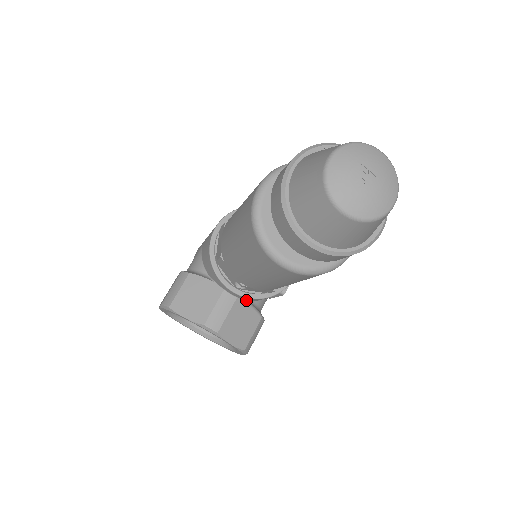
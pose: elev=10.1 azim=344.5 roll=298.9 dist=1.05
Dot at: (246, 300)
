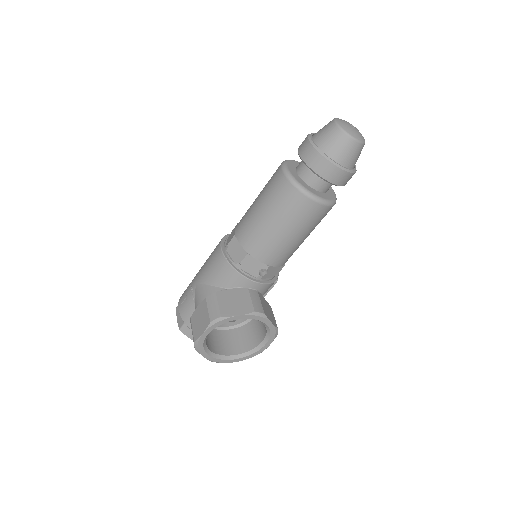
Dot at: (261, 293)
